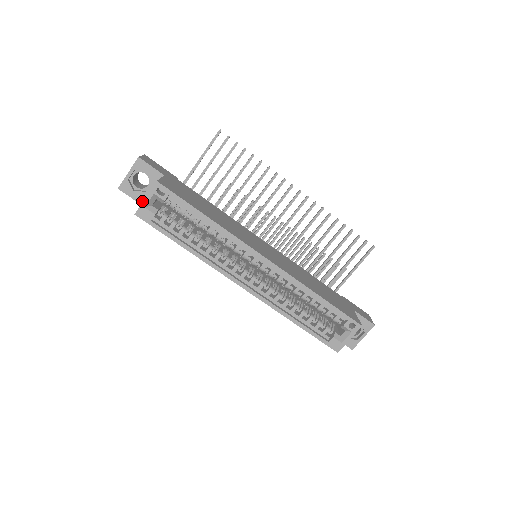
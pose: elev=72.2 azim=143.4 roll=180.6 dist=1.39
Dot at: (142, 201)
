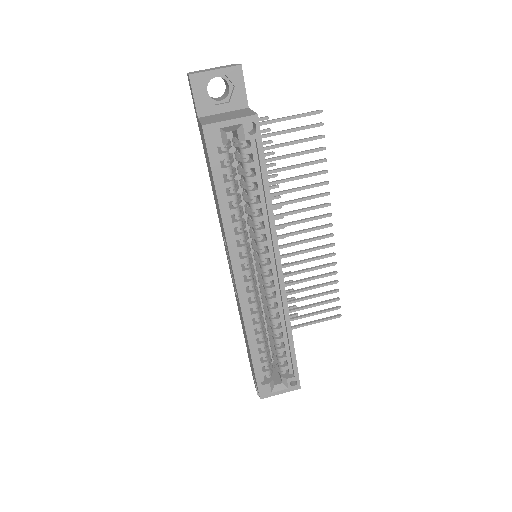
Dot at: (202, 111)
